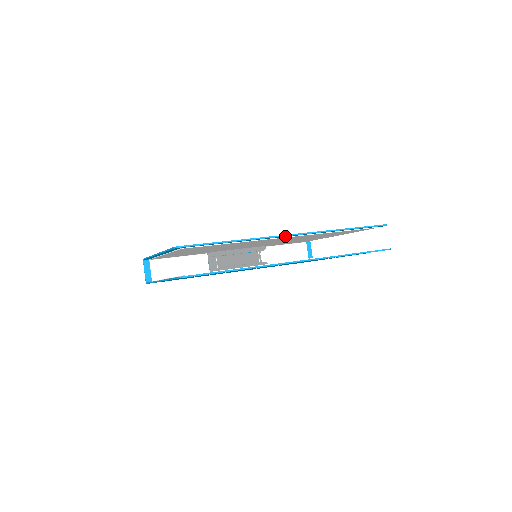
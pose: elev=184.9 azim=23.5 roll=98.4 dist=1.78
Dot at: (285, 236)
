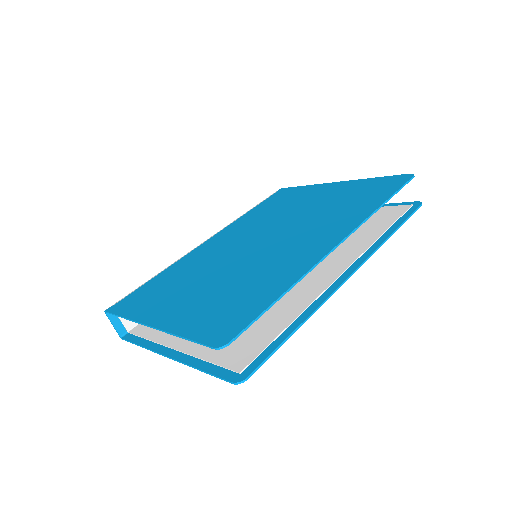
Dot at: (329, 251)
